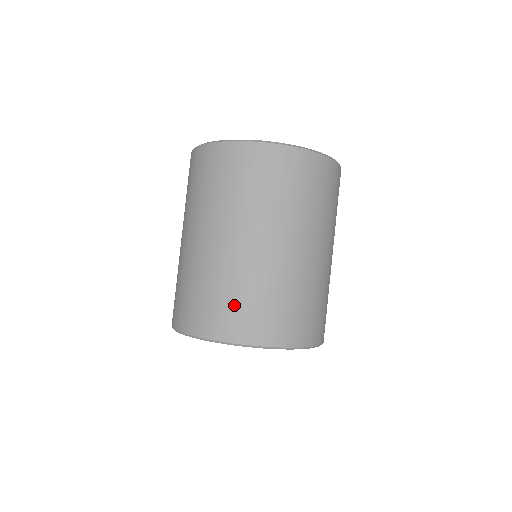
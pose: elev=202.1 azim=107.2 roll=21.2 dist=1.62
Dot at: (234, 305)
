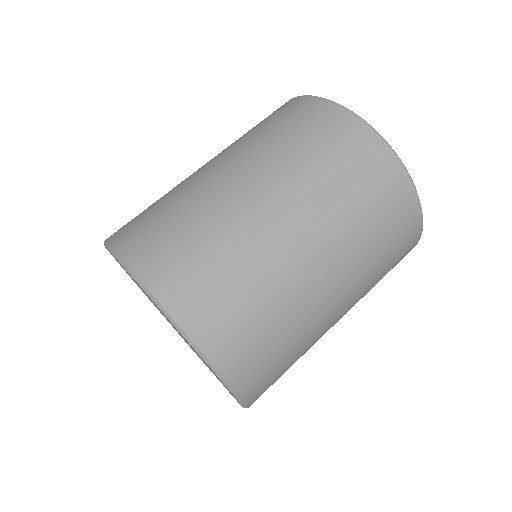
Dot at: (210, 272)
